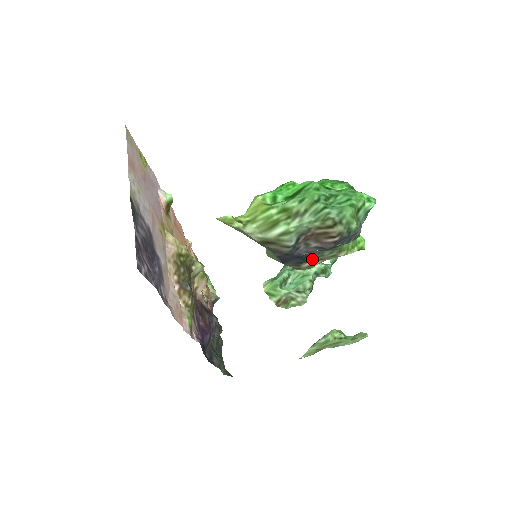
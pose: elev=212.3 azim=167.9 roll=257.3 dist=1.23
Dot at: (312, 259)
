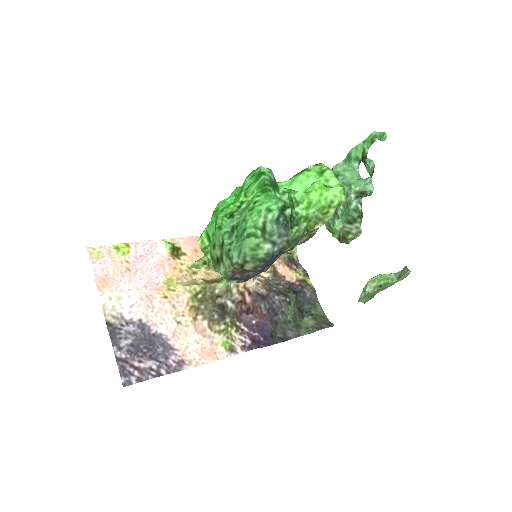
Dot at: (291, 249)
